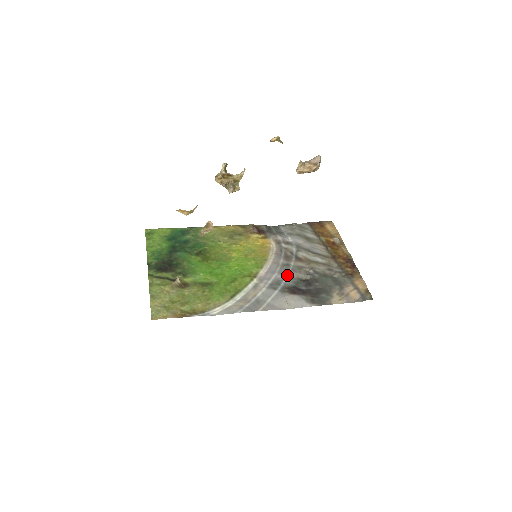
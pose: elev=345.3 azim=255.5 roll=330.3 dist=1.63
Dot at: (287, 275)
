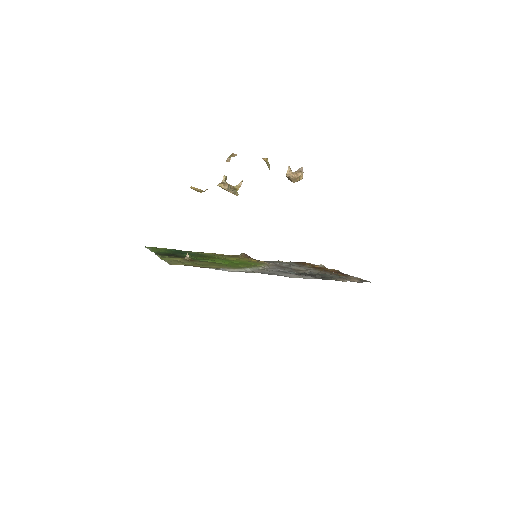
Dot at: (287, 270)
